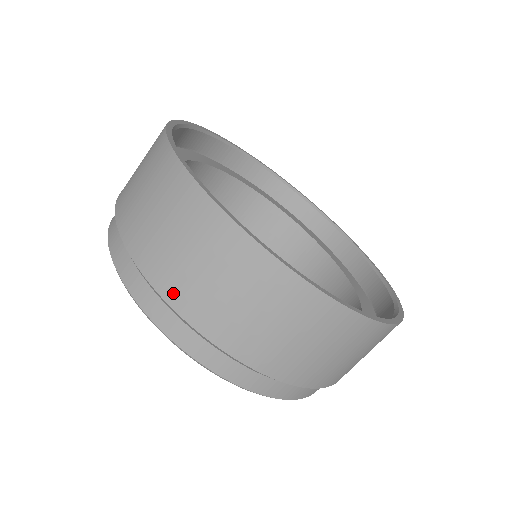
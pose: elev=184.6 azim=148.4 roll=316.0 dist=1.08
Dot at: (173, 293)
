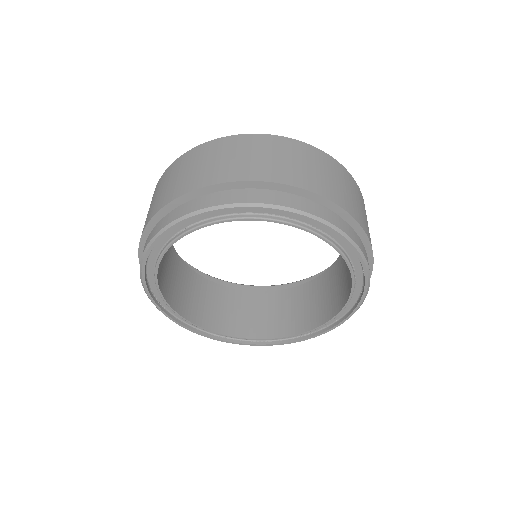
Dot at: (149, 217)
